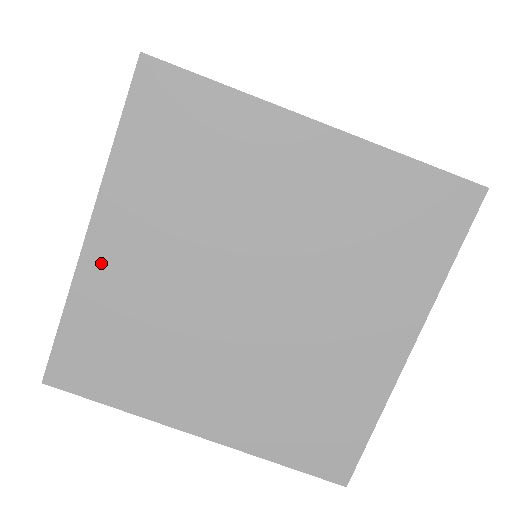
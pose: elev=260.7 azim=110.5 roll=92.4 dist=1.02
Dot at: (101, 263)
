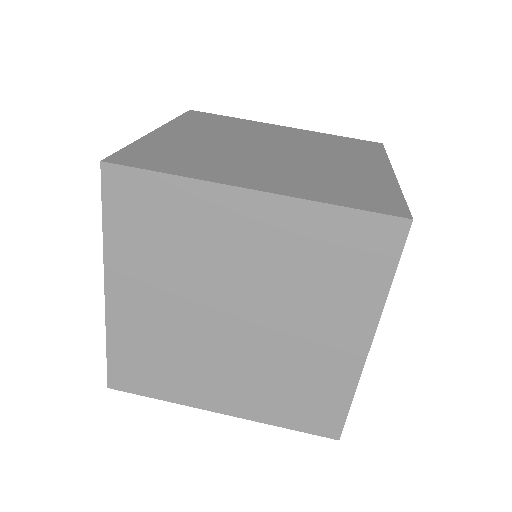
Dot at: (121, 311)
